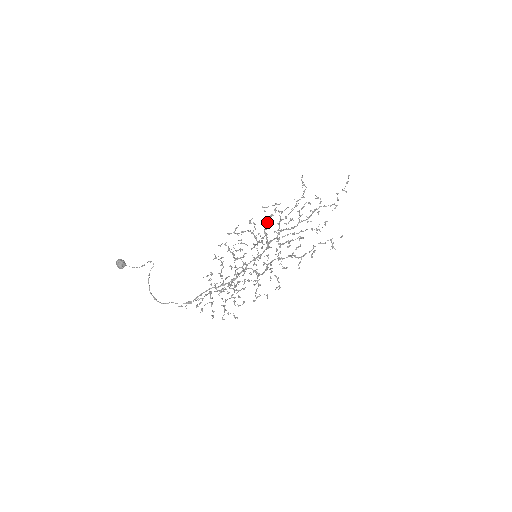
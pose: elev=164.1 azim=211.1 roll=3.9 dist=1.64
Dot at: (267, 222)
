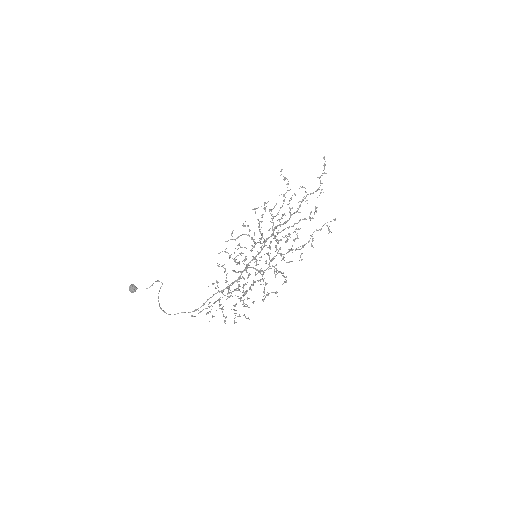
Dot at: occluded
